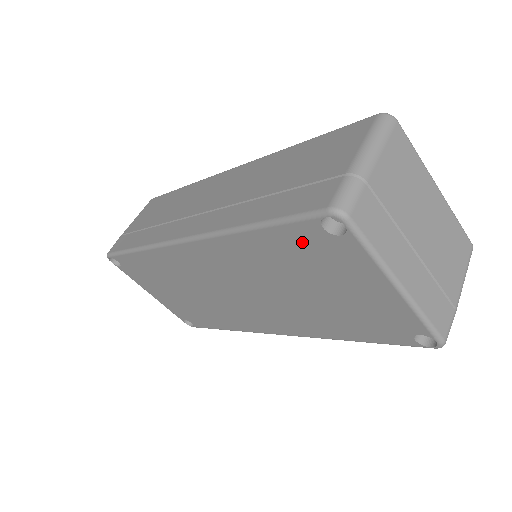
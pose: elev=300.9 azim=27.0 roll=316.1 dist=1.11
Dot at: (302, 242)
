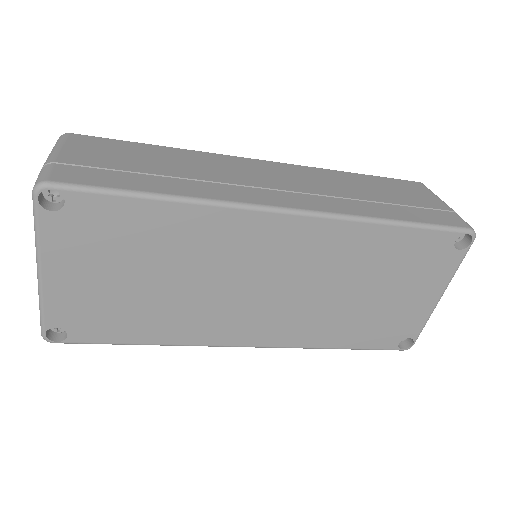
Dot at: (426, 248)
